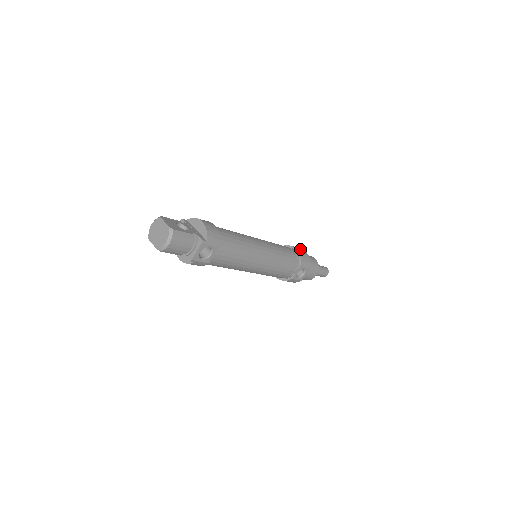
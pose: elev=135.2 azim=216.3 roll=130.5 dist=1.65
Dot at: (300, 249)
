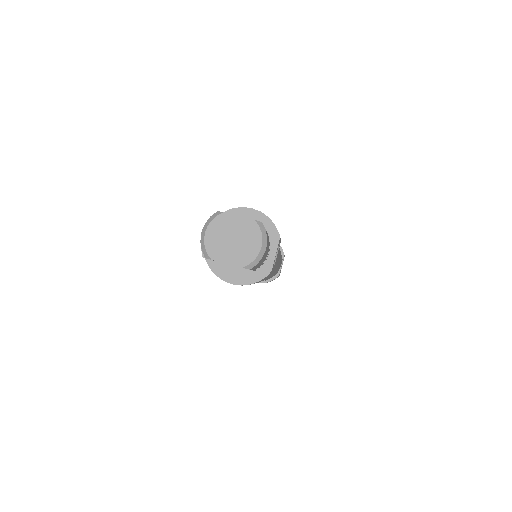
Dot at: occluded
